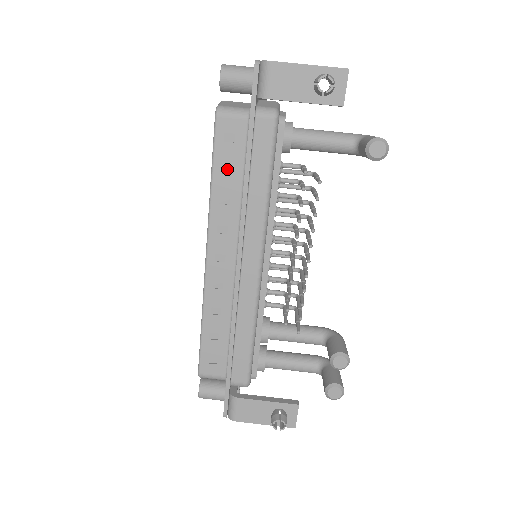
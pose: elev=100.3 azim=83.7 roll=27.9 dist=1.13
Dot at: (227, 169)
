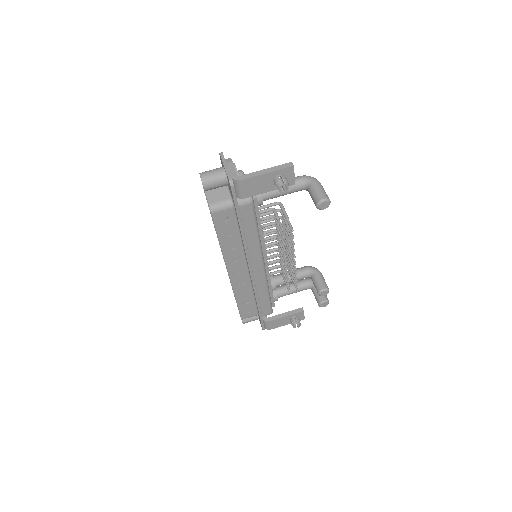
Dot at: (228, 234)
